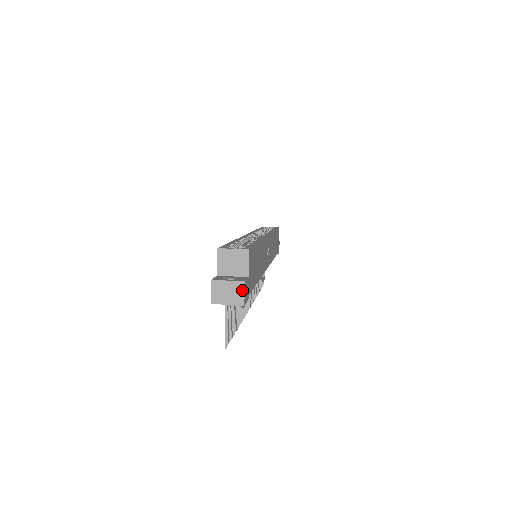
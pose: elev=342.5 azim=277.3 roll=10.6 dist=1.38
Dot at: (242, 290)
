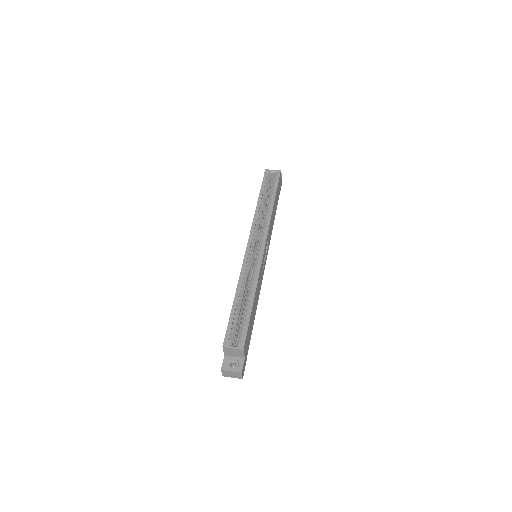
Dot at: (241, 375)
